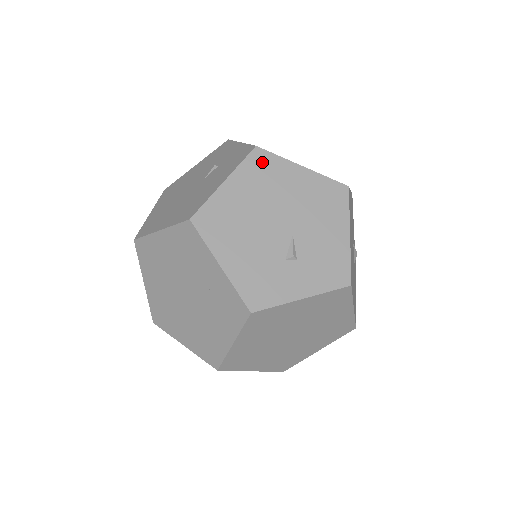
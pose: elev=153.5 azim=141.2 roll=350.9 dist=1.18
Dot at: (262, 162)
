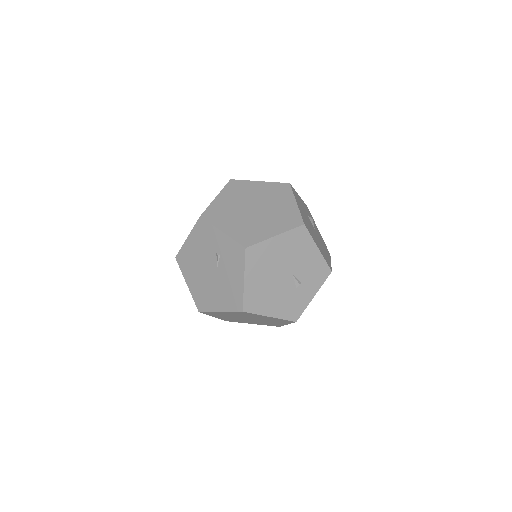
Dot at: (254, 254)
